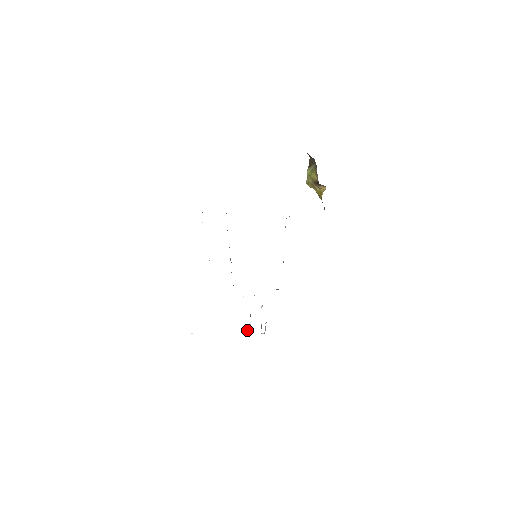
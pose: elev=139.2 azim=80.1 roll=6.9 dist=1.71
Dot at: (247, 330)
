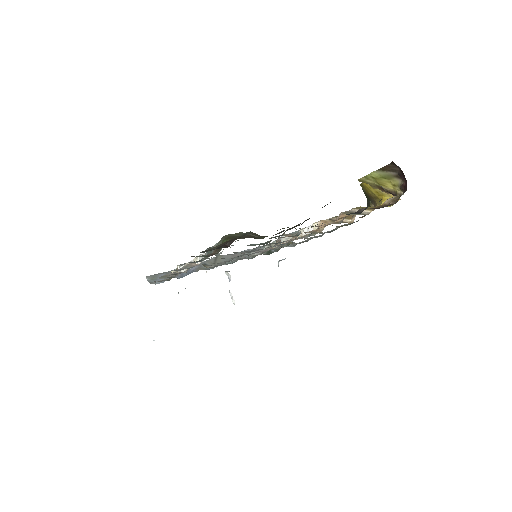
Dot at: occluded
